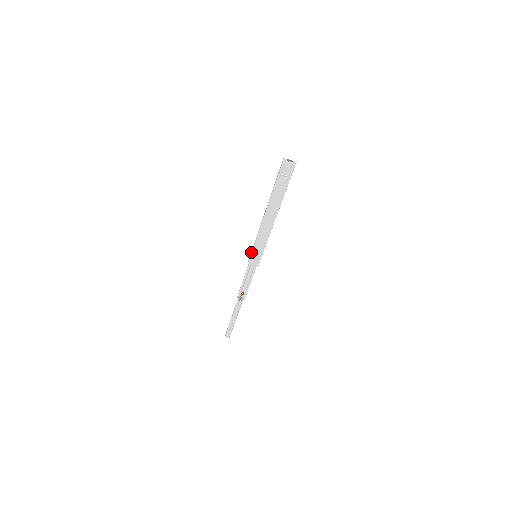
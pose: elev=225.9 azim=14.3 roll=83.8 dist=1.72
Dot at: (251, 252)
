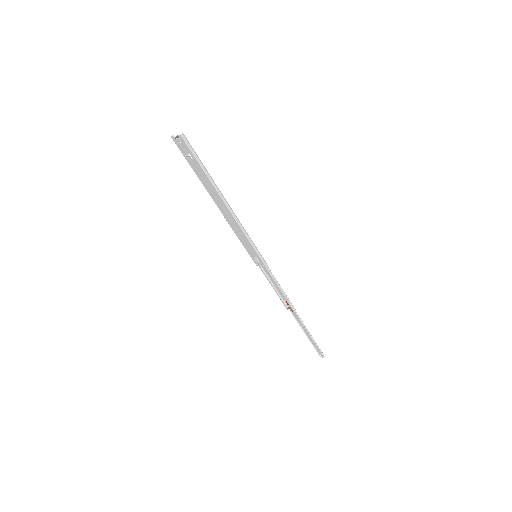
Dot at: (248, 252)
